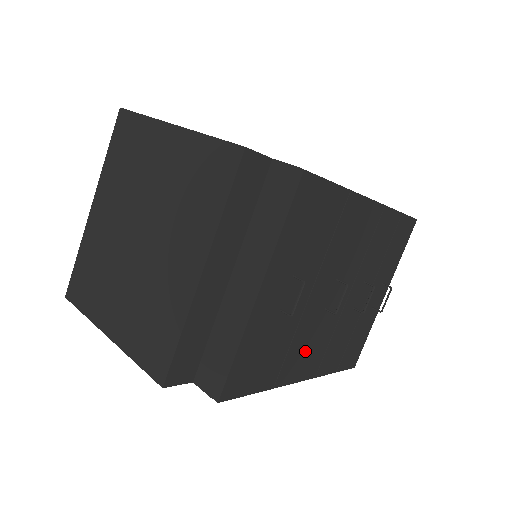
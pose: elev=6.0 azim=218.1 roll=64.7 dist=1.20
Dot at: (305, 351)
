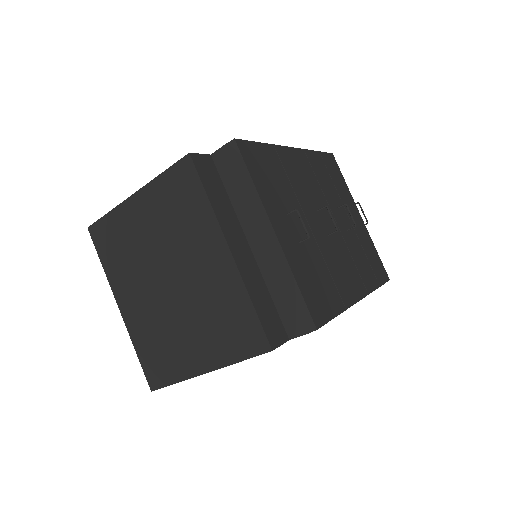
Dot at: (343, 273)
